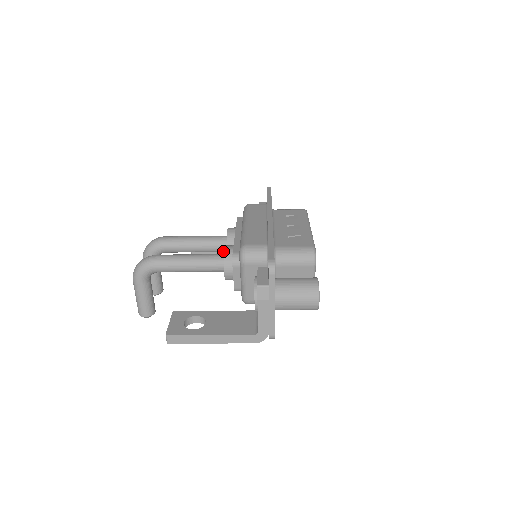
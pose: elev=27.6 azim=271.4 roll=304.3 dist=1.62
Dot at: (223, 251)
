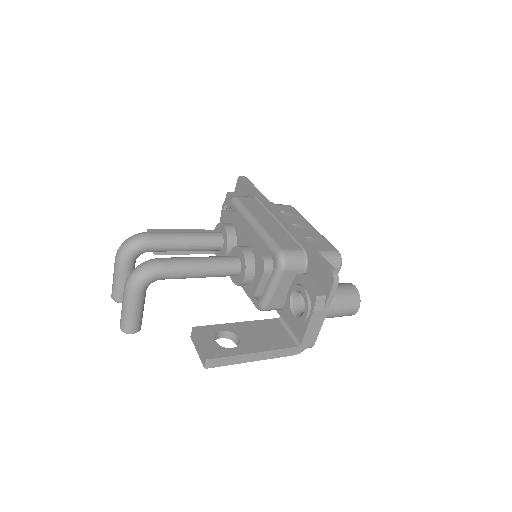
Dot at: (216, 250)
